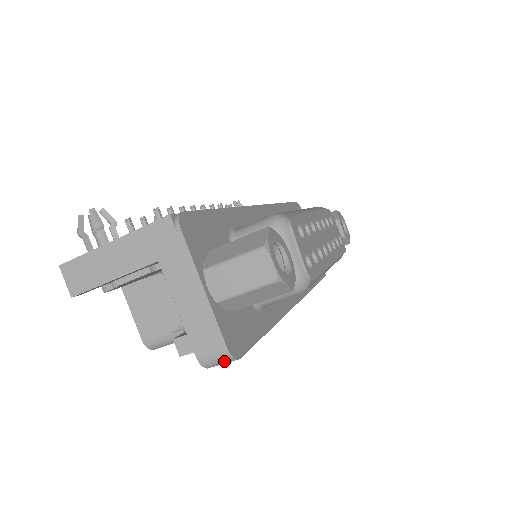
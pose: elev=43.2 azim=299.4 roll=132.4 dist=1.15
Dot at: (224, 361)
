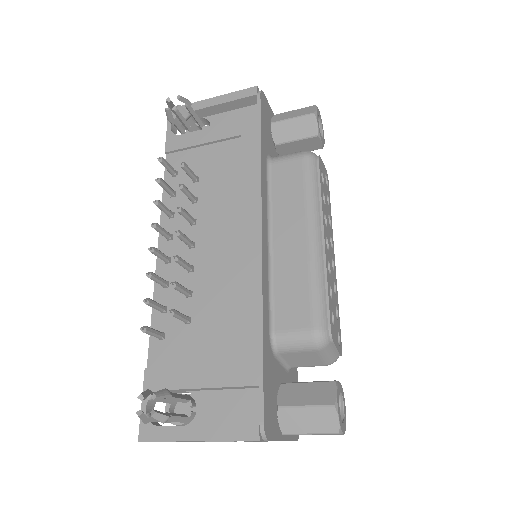
Dot at: occluded
